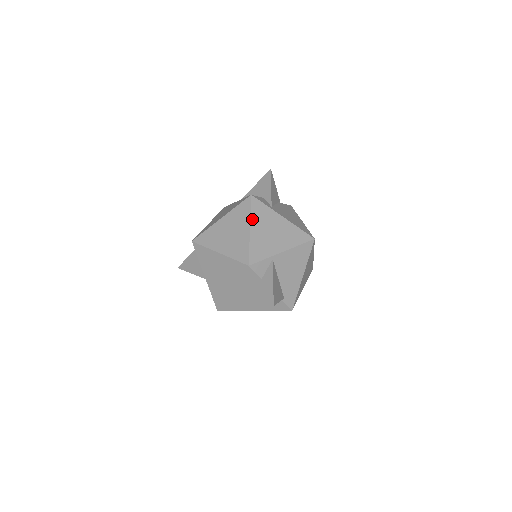
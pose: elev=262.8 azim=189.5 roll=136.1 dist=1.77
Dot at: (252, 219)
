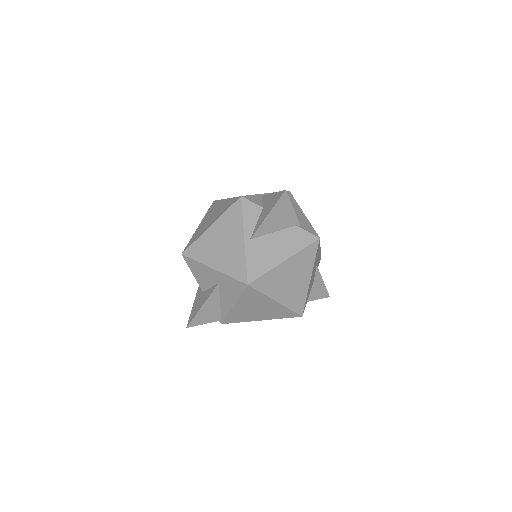
Dot at: occluded
